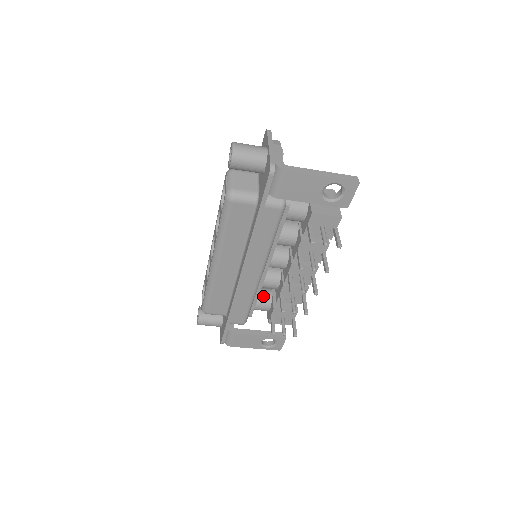
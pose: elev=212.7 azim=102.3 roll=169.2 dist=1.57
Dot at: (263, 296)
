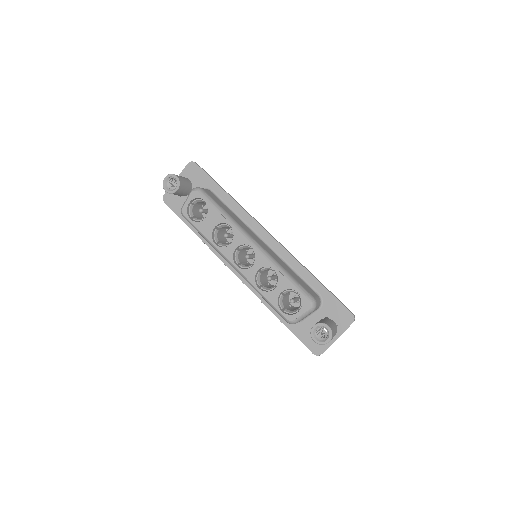
Dot at: occluded
